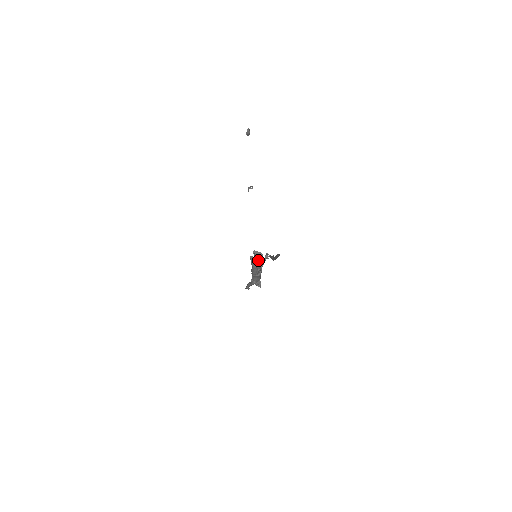
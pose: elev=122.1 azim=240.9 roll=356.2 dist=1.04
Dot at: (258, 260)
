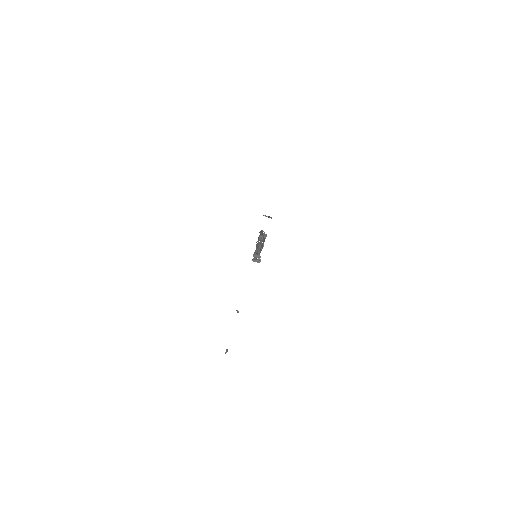
Dot at: (259, 261)
